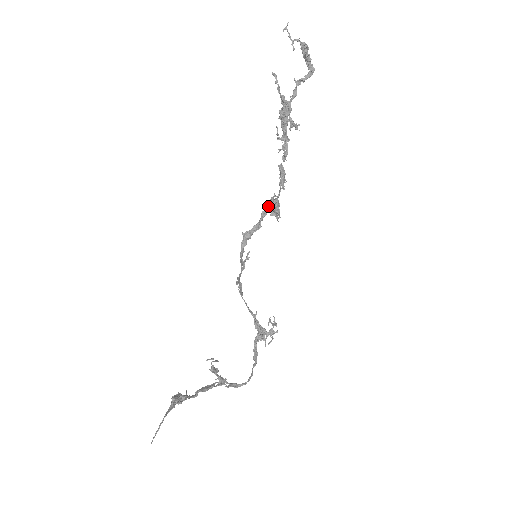
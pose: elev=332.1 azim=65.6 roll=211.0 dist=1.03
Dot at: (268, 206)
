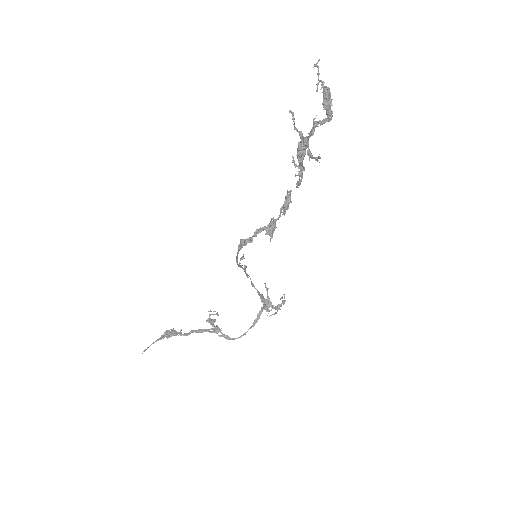
Dot at: (262, 227)
